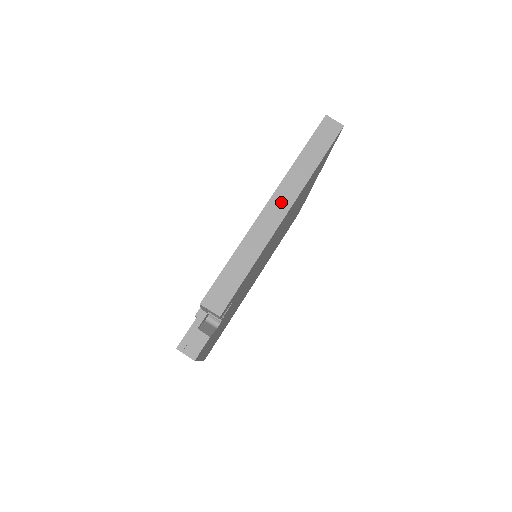
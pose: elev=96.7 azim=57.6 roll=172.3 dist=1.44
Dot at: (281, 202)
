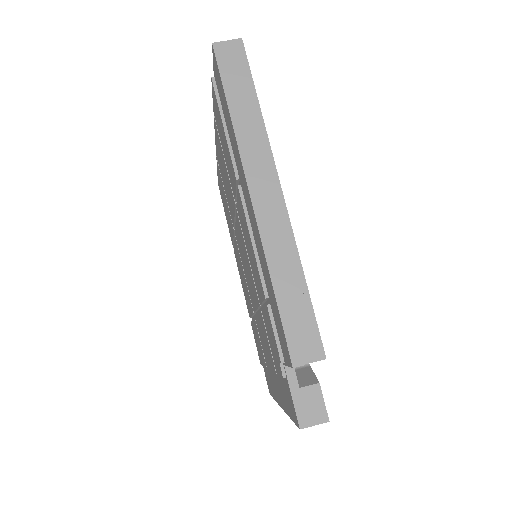
Dot at: (262, 178)
